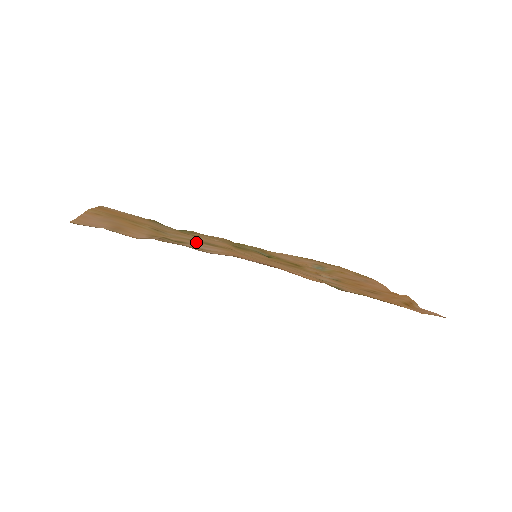
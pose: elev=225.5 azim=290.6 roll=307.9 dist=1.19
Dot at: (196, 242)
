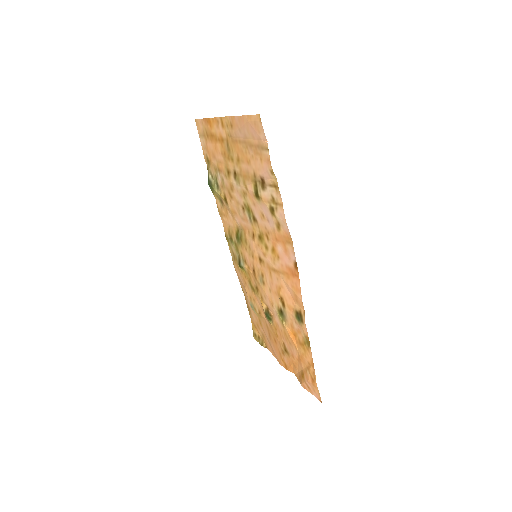
Dot at: (253, 208)
